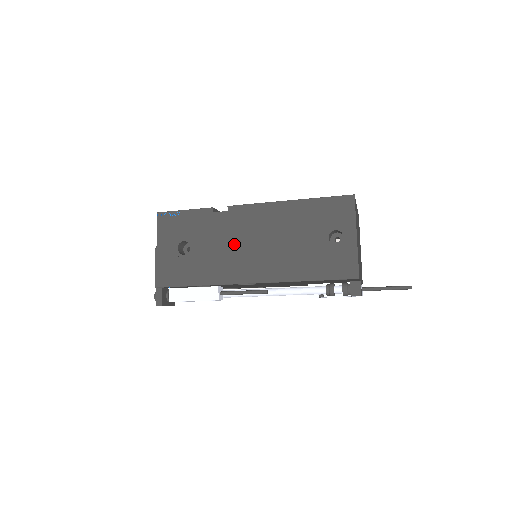
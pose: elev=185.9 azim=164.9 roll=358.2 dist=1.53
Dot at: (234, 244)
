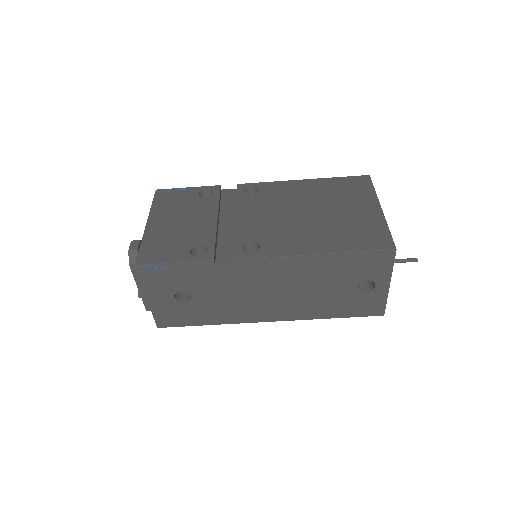
Dot at: (246, 293)
